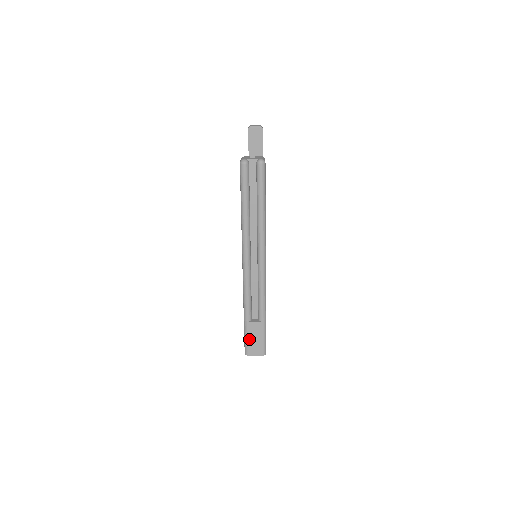
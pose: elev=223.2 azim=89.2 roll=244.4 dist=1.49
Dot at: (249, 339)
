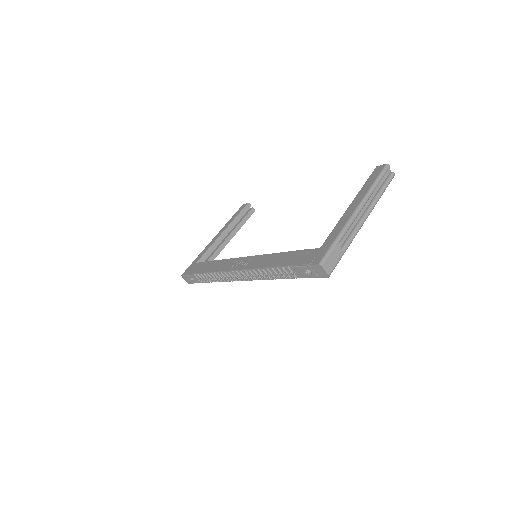
Dot at: (330, 255)
